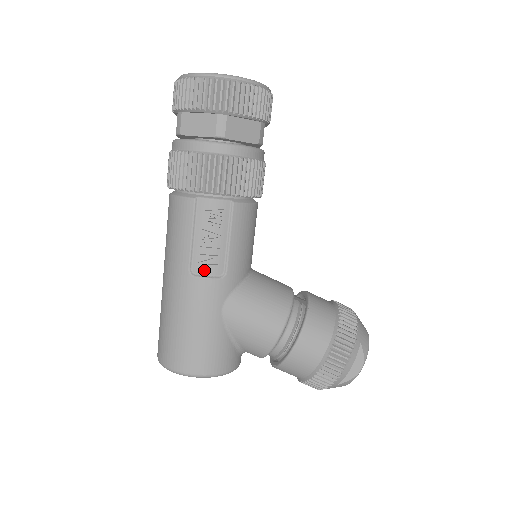
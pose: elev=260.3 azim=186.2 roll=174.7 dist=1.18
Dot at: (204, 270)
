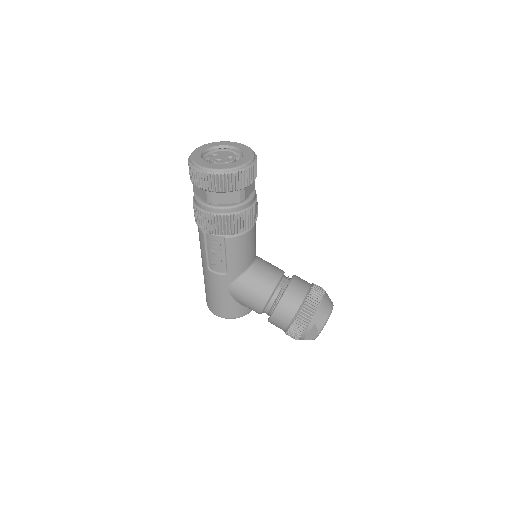
Dot at: (215, 269)
